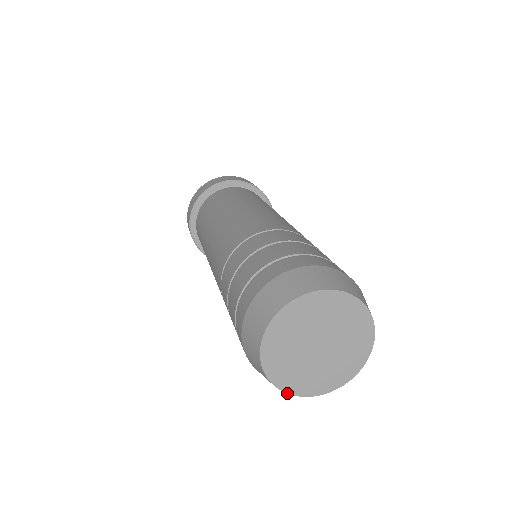
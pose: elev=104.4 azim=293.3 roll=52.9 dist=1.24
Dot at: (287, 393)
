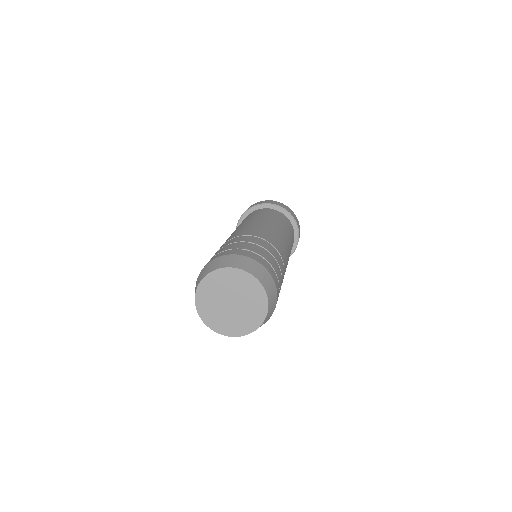
Dot at: (200, 317)
